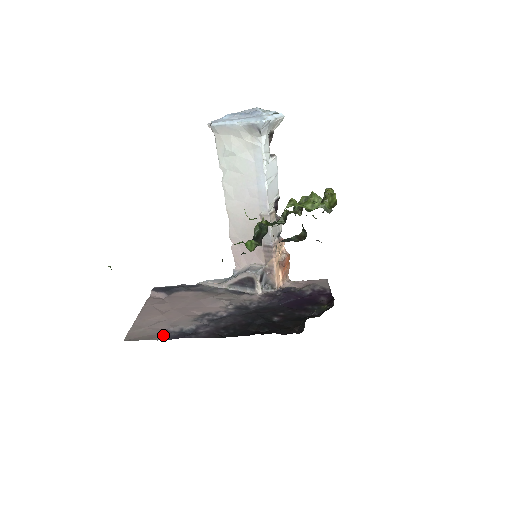
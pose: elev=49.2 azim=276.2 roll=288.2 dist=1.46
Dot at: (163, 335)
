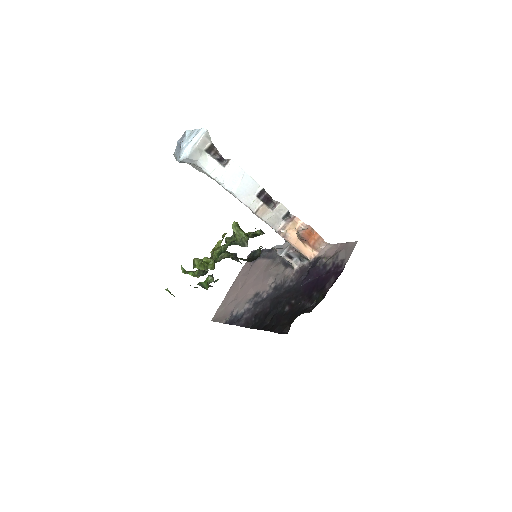
Dot at: (227, 318)
